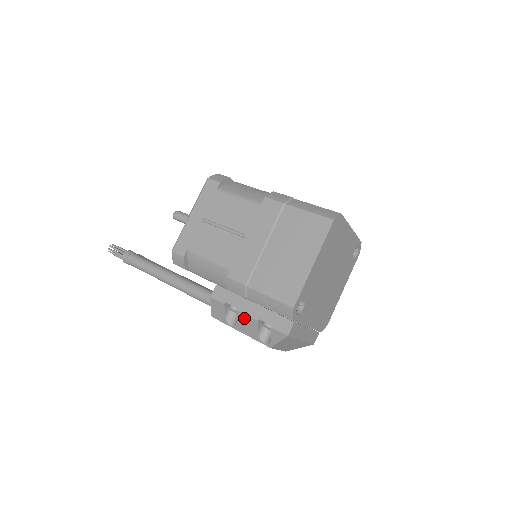
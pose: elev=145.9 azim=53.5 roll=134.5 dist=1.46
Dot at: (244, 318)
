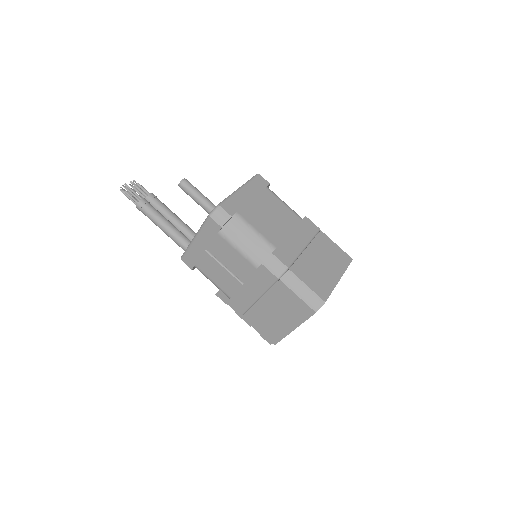
Dot at: (241, 317)
